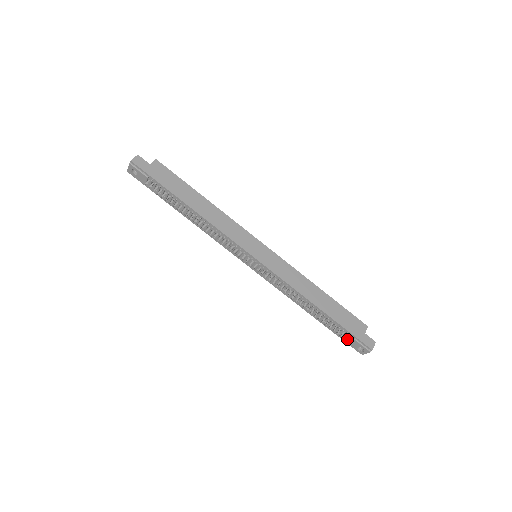
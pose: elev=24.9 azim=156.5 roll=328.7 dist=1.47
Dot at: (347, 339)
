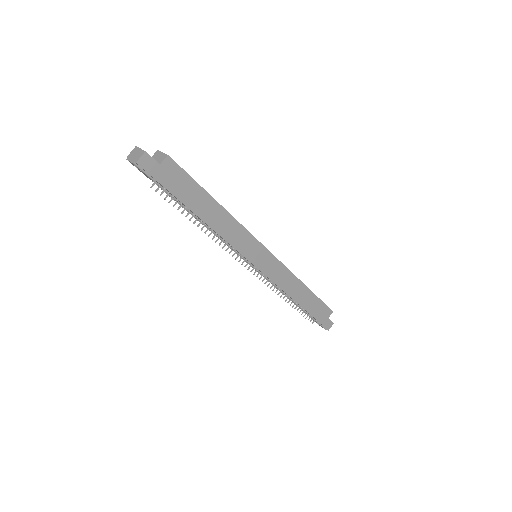
Dot at: occluded
